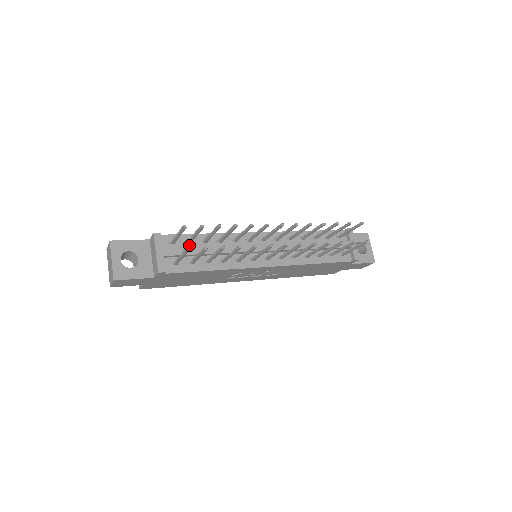
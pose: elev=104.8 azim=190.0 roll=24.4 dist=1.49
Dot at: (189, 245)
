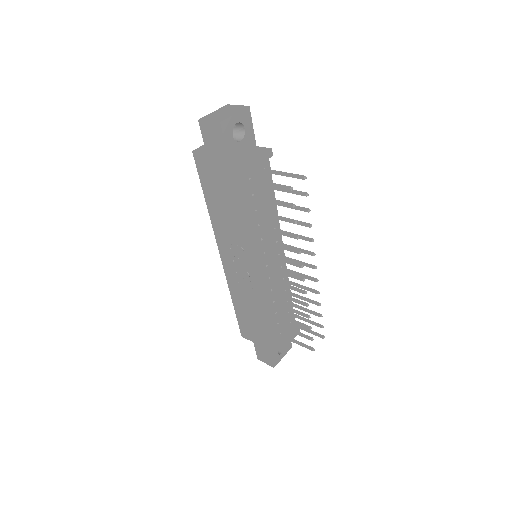
Dot at: occluded
